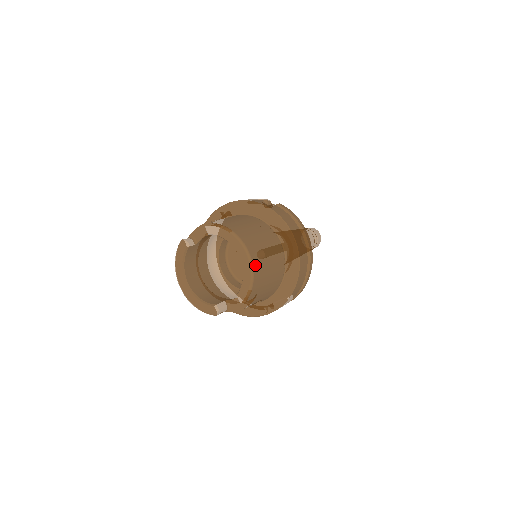
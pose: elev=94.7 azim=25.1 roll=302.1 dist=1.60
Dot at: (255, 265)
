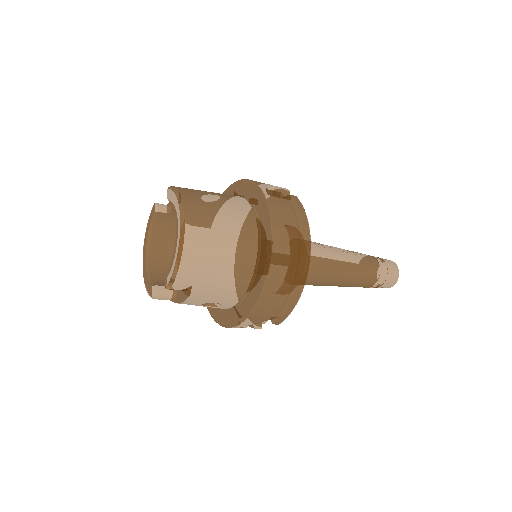
Dot at: (188, 245)
